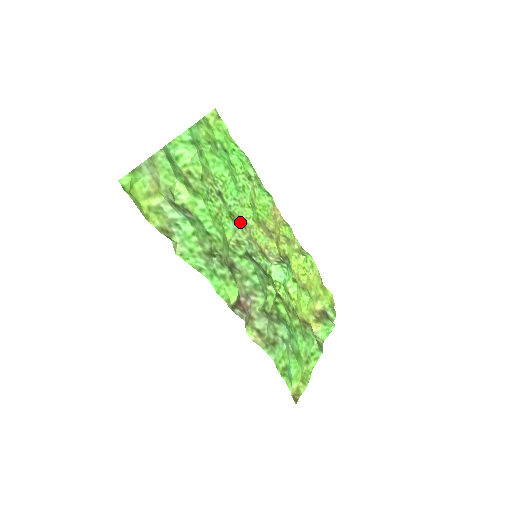
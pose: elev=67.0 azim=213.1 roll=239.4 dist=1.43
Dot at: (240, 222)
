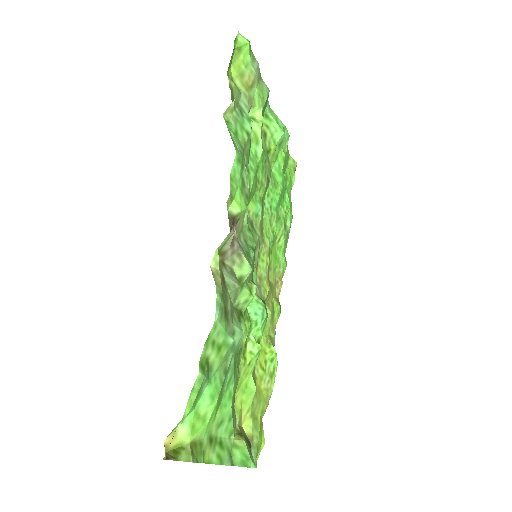
Dot at: (262, 223)
